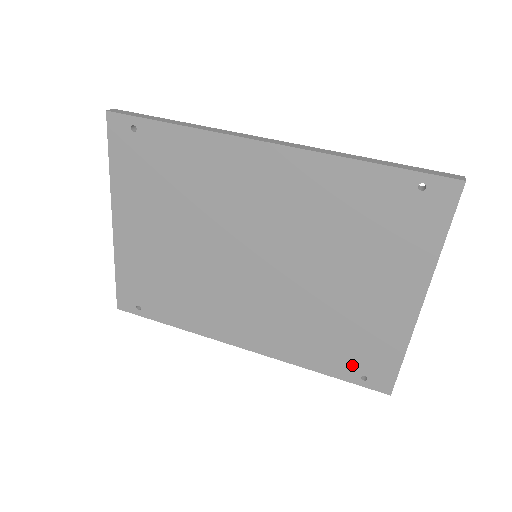
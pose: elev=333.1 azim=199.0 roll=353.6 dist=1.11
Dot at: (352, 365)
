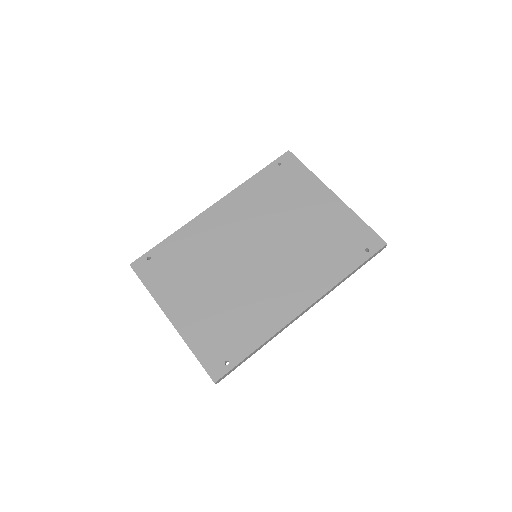
Dot at: (354, 251)
